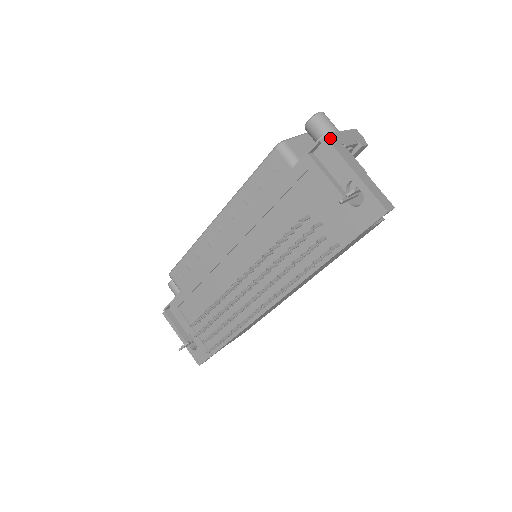
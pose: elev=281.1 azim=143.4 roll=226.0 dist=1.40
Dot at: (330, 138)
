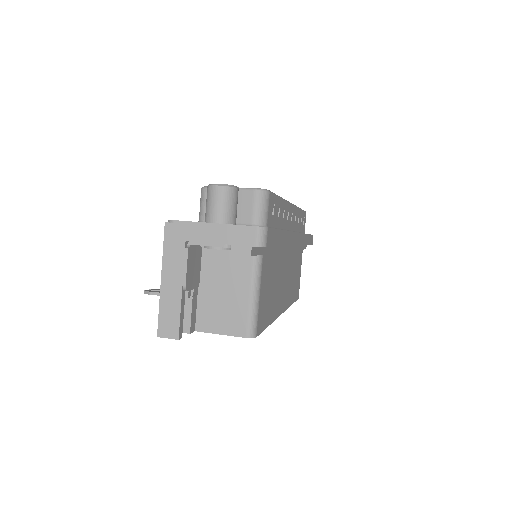
Dot at: (172, 227)
